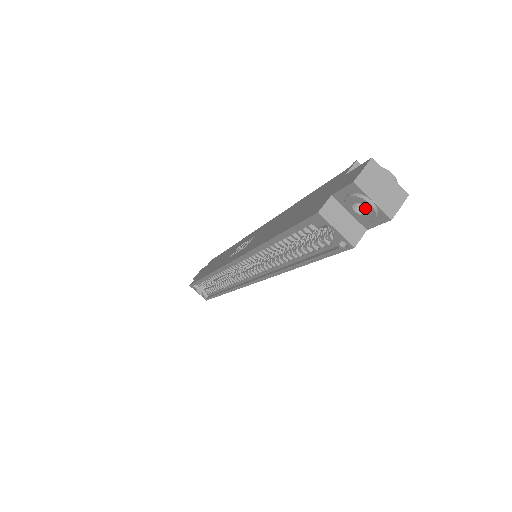
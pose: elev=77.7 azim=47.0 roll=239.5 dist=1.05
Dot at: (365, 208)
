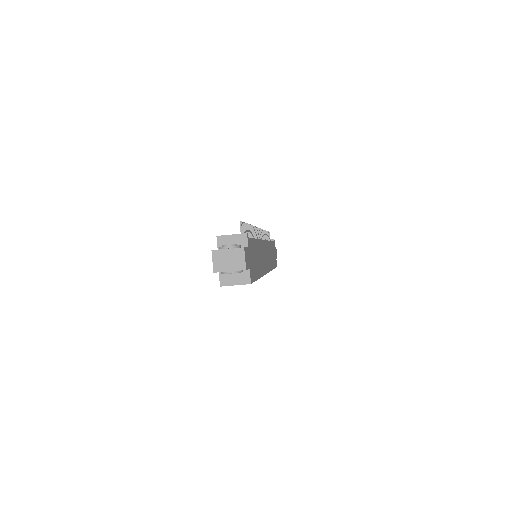
Dot at: occluded
